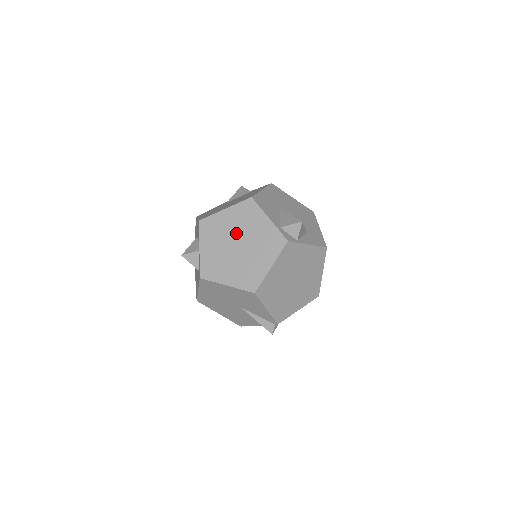
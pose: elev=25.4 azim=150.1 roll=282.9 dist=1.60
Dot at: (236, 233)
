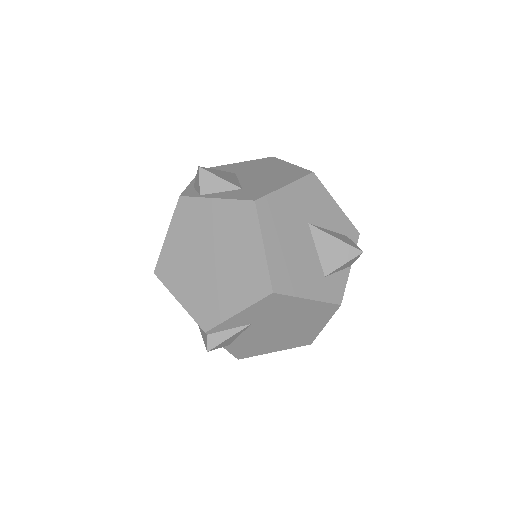
Dot at: occluded
